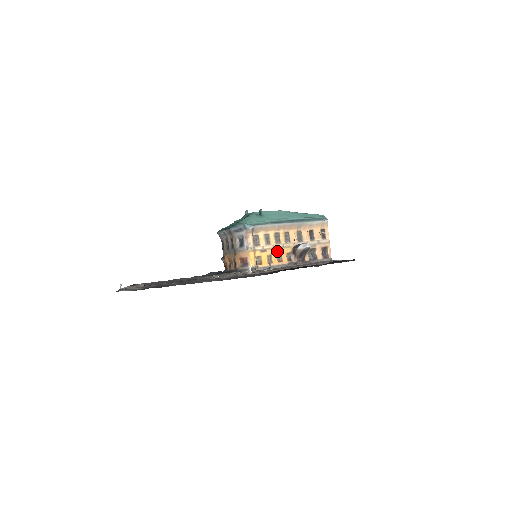
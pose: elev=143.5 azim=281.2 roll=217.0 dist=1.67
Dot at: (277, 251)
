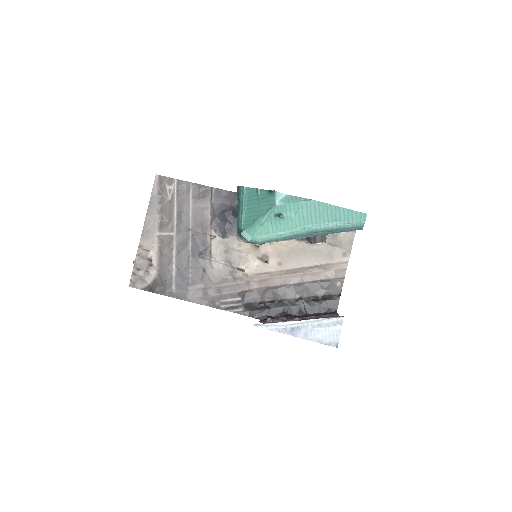
Dot at: occluded
